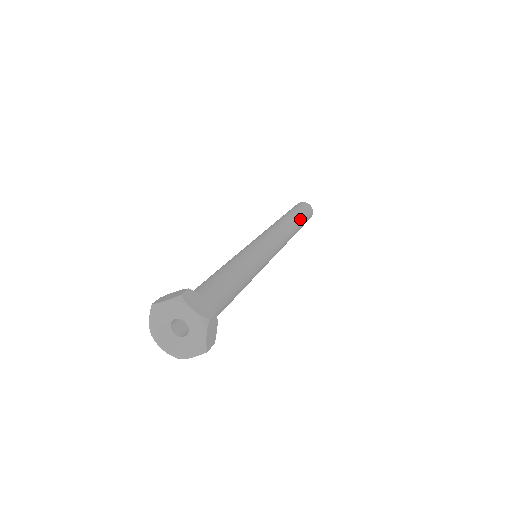
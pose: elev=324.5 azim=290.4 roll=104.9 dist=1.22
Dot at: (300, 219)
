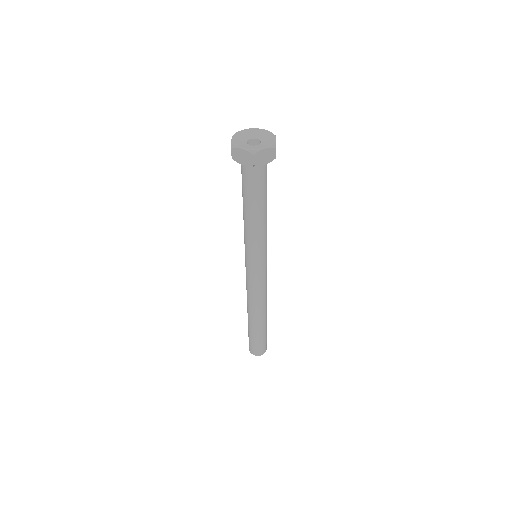
Dot at: occluded
